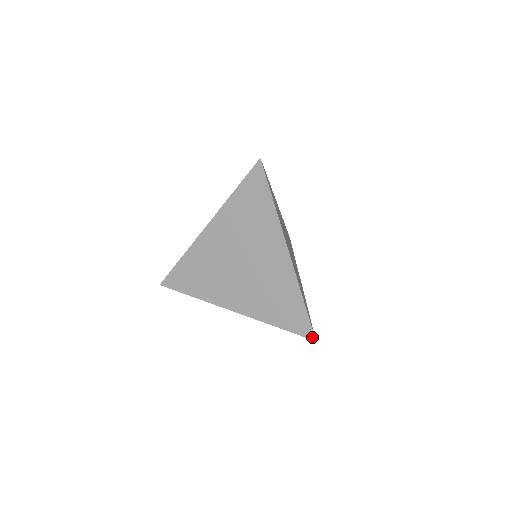
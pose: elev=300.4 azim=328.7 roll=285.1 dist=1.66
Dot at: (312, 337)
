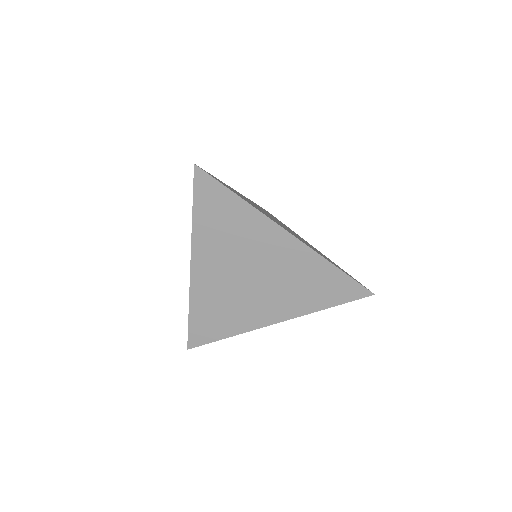
Dot at: (368, 294)
